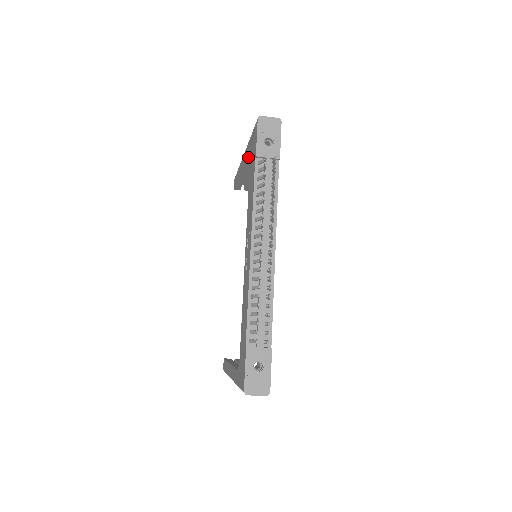
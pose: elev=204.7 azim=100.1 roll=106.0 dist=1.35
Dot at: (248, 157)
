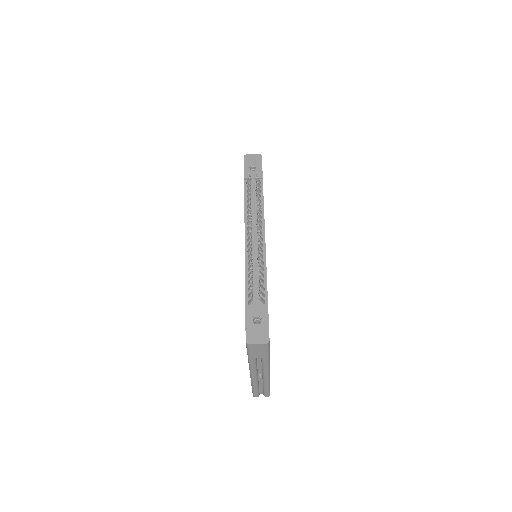
Dot at: occluded
